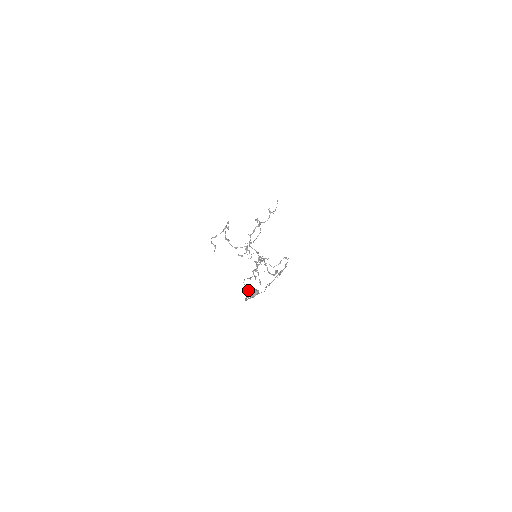
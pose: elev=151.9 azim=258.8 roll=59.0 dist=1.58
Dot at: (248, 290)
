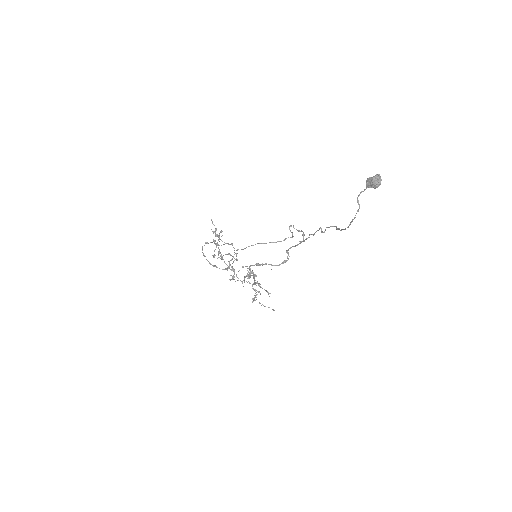
Dot at: (368, 183)
